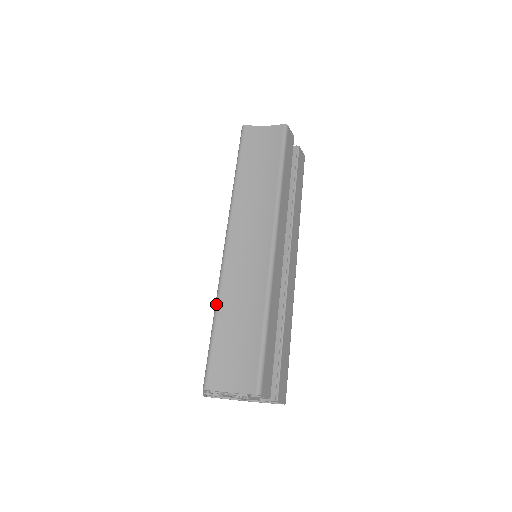
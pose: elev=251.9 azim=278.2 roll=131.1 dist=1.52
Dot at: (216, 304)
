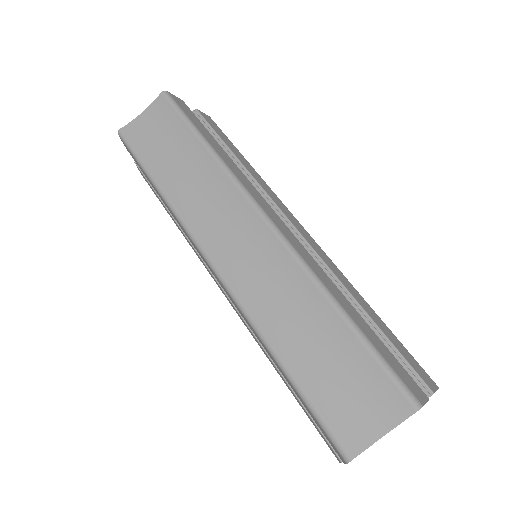
Dot at: (266, 346)
